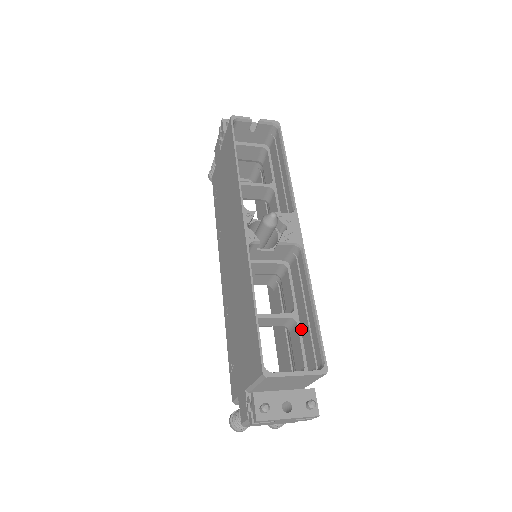
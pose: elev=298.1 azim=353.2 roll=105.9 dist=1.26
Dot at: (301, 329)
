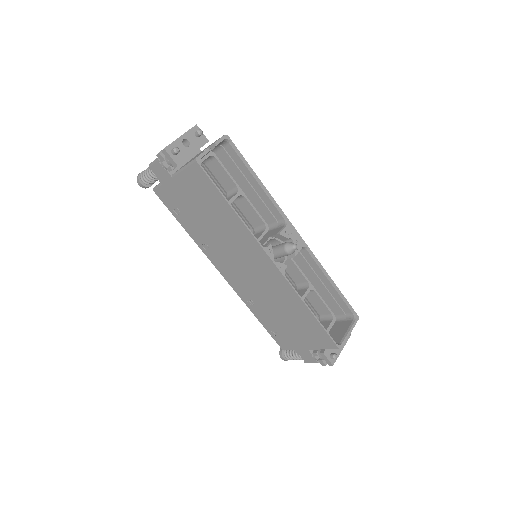
Dot at: (319, 293)
